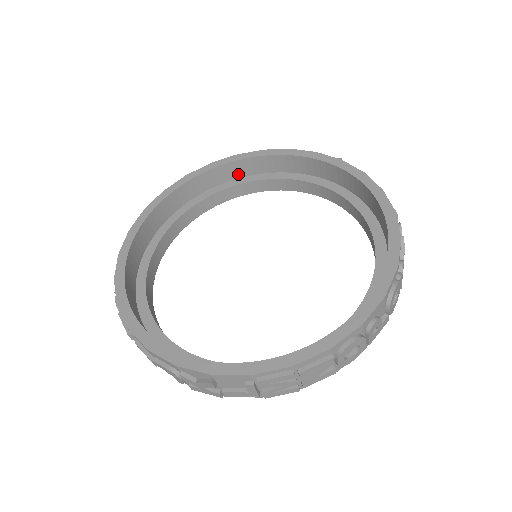
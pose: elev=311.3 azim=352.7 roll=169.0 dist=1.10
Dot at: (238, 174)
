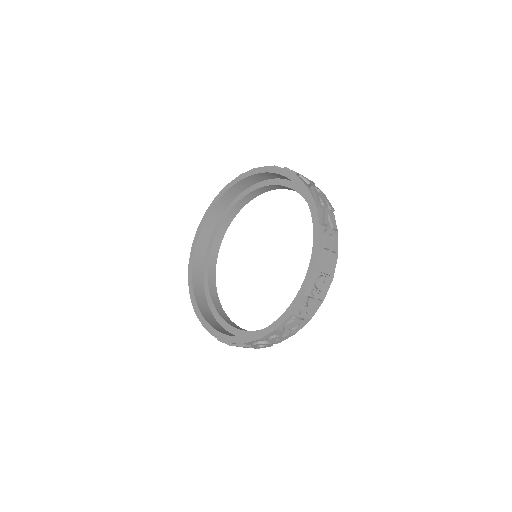
Dot at: (274, 177)
